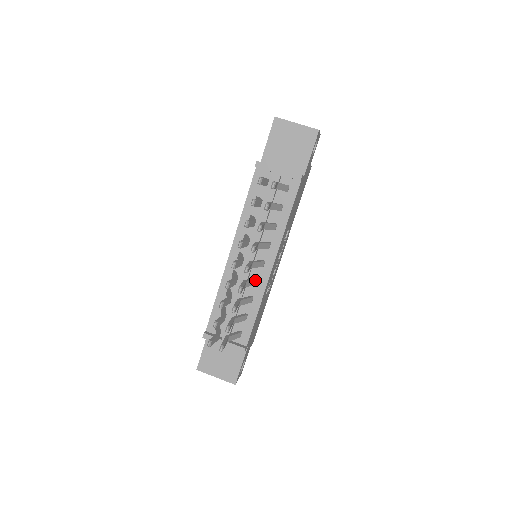
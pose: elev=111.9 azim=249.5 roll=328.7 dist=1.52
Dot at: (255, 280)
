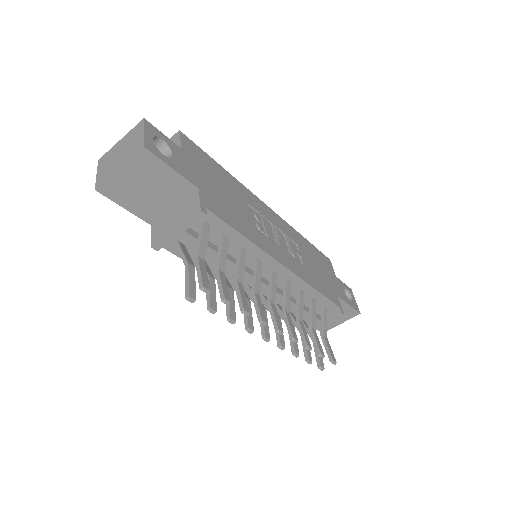
Dot at: (286, 290)
